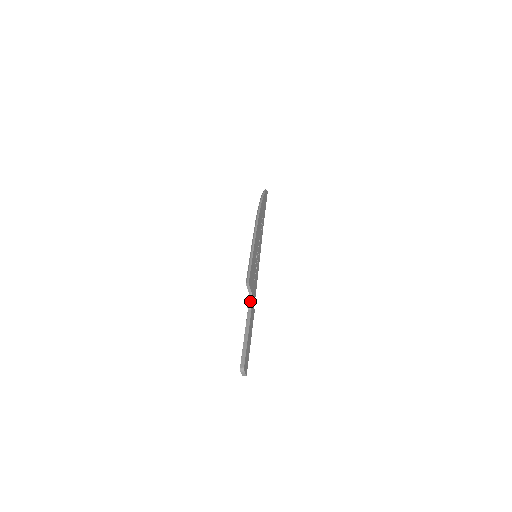
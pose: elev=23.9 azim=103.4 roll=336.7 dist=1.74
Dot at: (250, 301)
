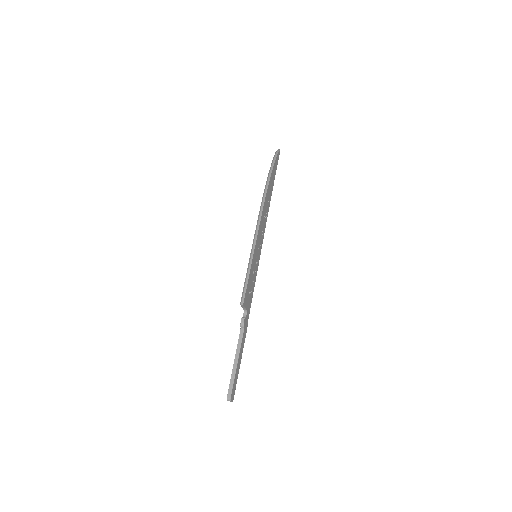
Dot at: (243, 320)
